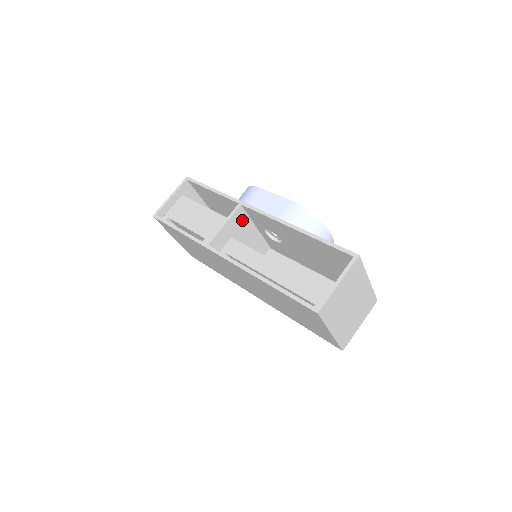
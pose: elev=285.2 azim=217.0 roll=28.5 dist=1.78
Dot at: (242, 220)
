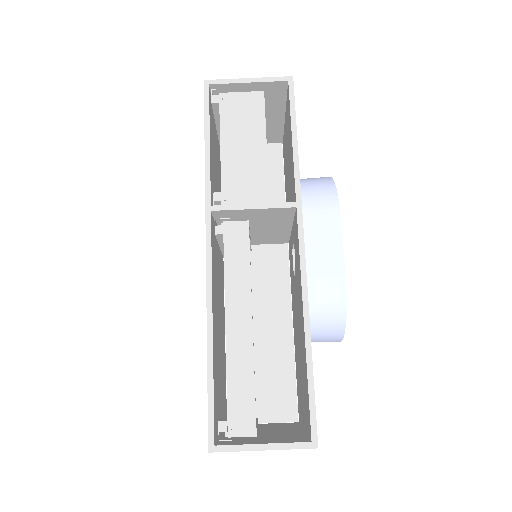
Dot at: (281, 216)
